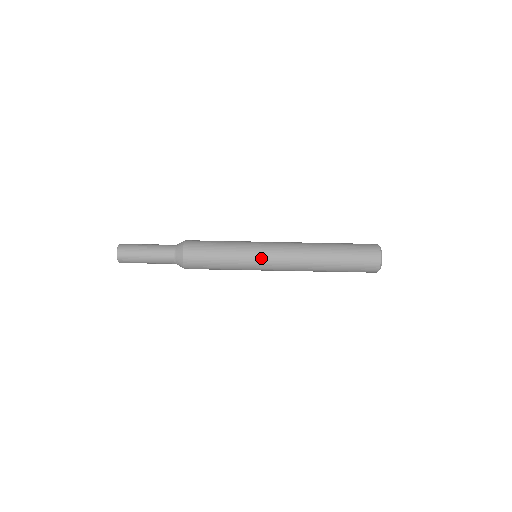
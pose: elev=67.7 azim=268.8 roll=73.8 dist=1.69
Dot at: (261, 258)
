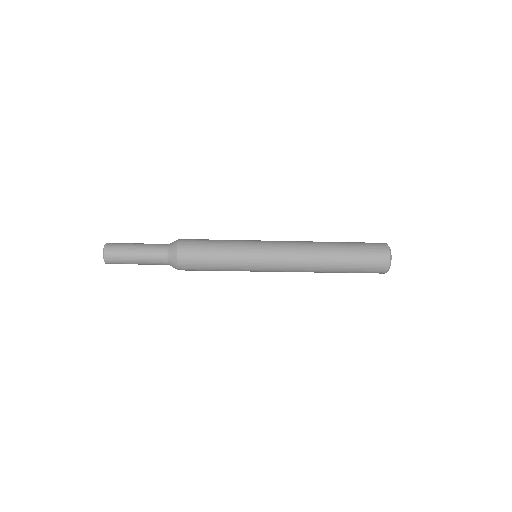
Dot at: (261, 271)
